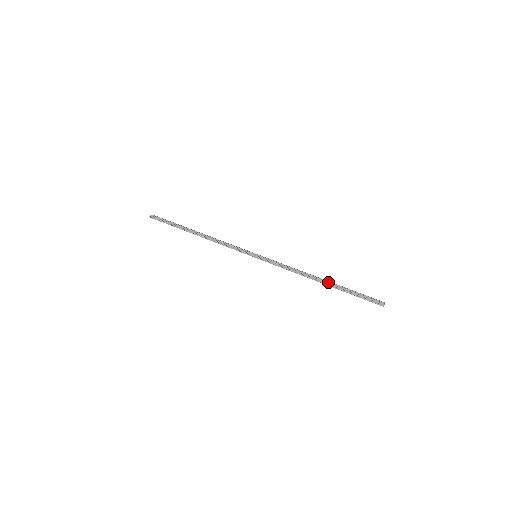
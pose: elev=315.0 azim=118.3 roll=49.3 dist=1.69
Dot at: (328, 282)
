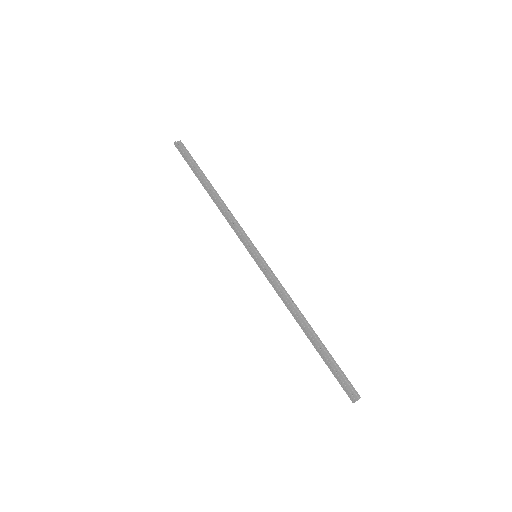
Dot at: (310, 337)
